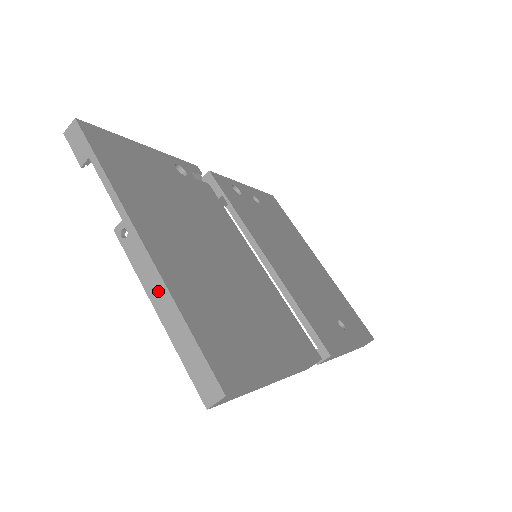
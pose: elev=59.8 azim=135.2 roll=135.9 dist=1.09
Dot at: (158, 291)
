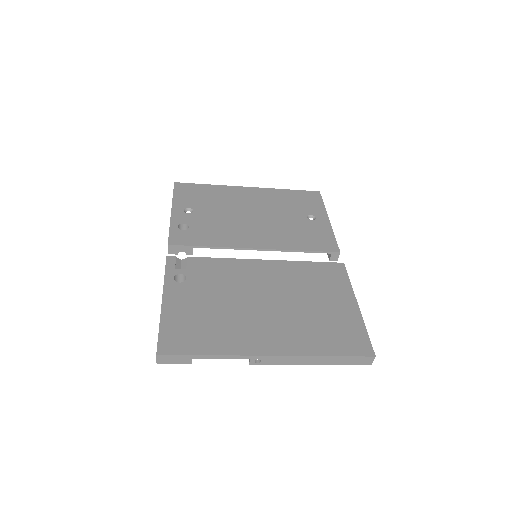
Dot at: (304, 360)
